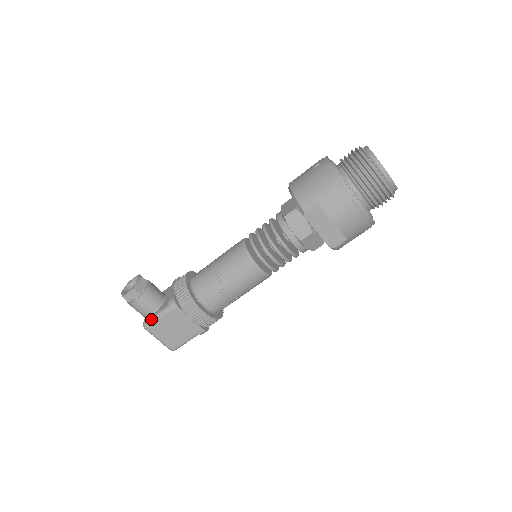
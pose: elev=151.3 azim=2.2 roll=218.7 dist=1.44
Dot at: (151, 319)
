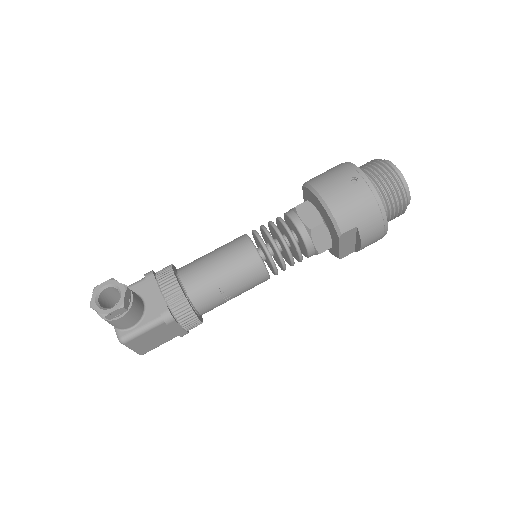
Dot at: (134, 334)
